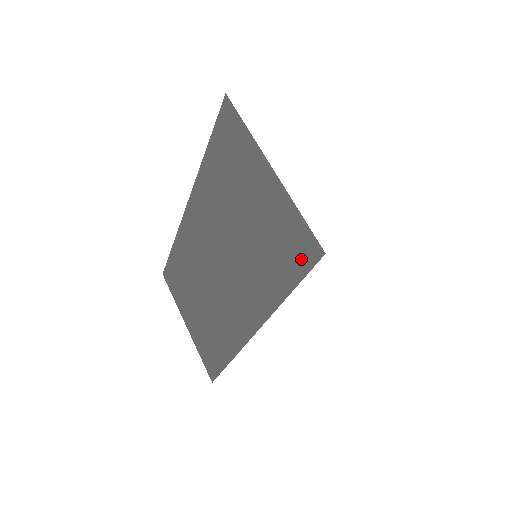
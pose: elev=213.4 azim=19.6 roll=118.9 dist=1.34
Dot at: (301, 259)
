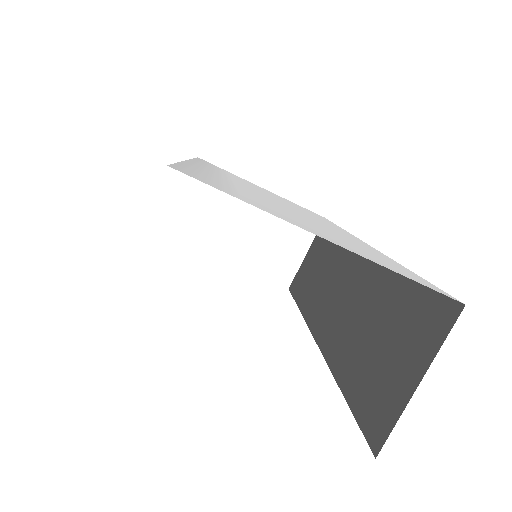
Dot at: occluded
